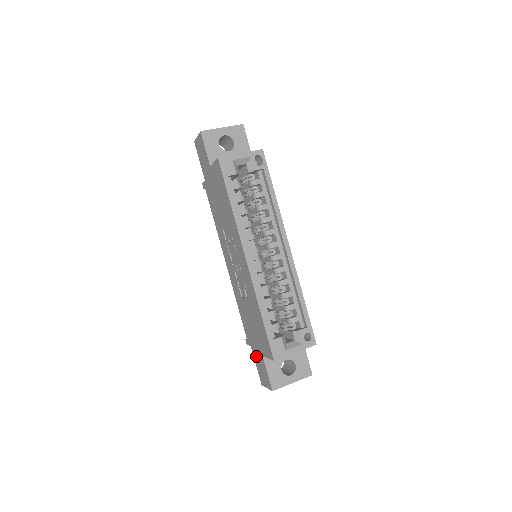
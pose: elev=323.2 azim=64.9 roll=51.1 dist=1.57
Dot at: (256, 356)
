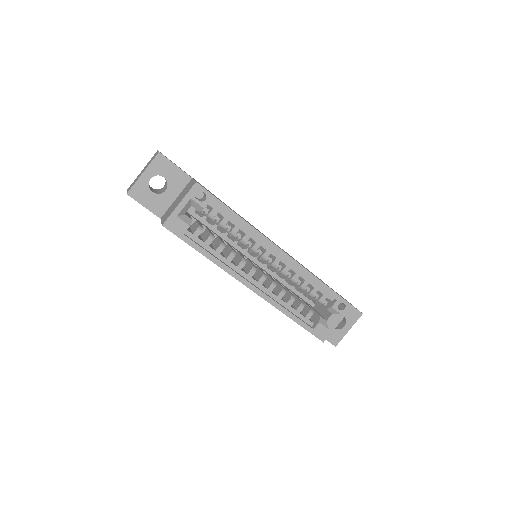
Dot at: occluded
